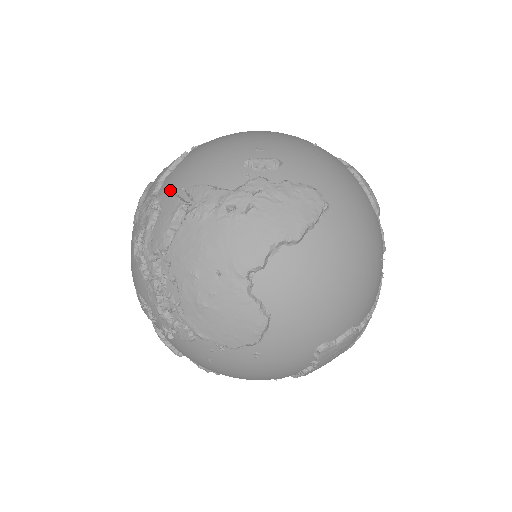
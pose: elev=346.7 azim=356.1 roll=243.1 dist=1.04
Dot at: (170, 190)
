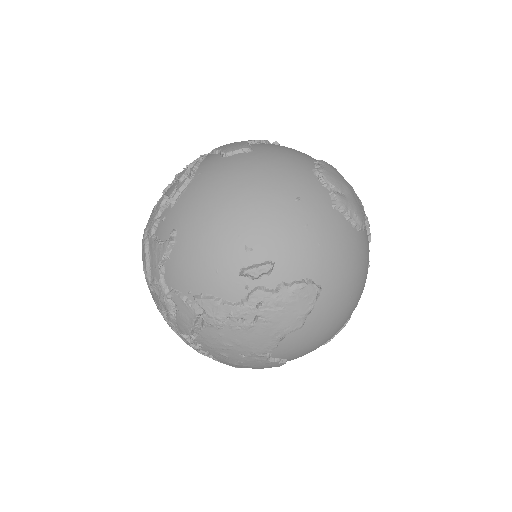
Dot at: (177, 288)
